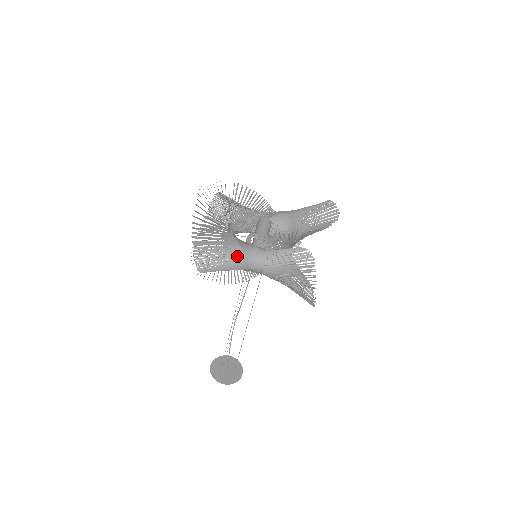
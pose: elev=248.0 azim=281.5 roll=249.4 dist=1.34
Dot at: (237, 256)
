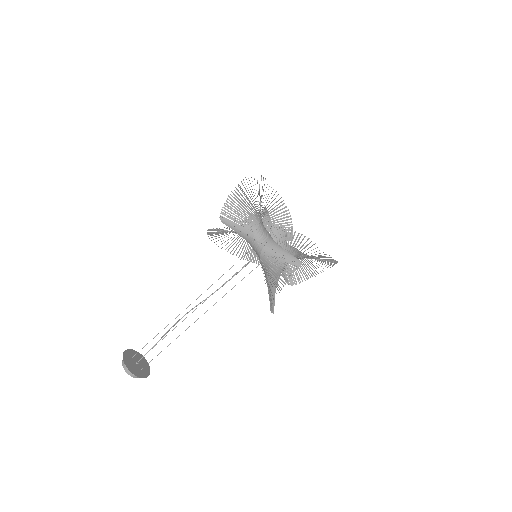
Dot at: (254, 221)
